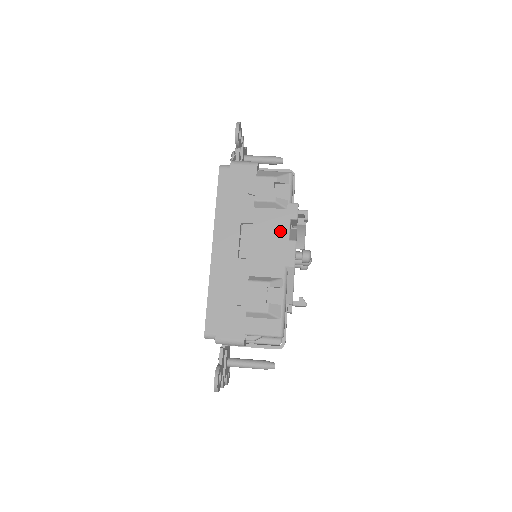
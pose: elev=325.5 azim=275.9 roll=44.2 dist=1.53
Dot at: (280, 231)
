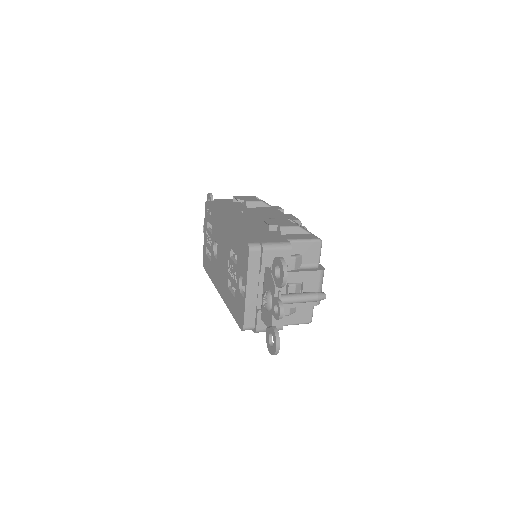
Dot at: (275, 212)
